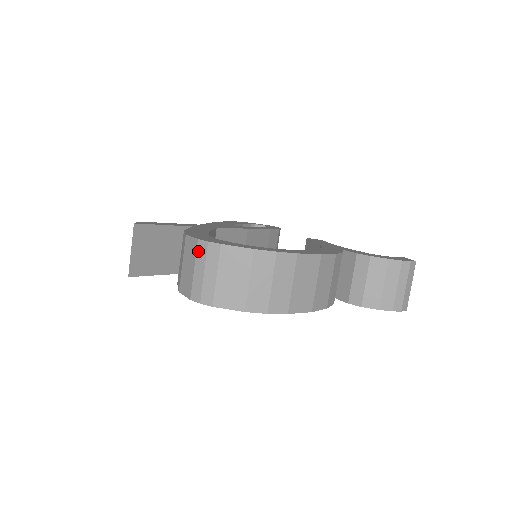
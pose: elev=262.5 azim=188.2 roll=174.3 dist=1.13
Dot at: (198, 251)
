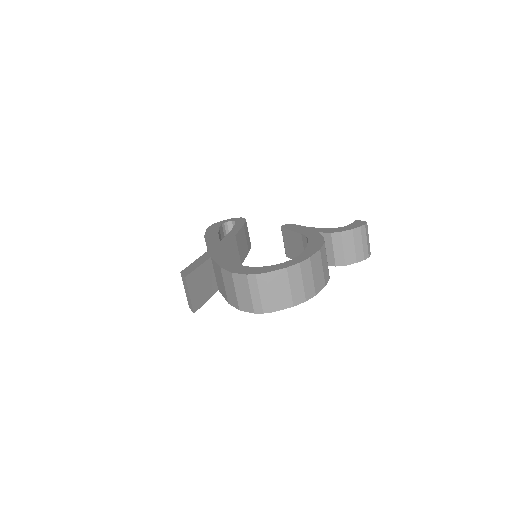
Dot at: (250, 282)
